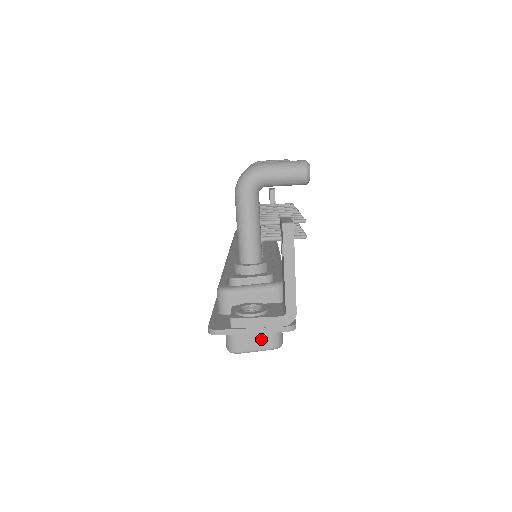
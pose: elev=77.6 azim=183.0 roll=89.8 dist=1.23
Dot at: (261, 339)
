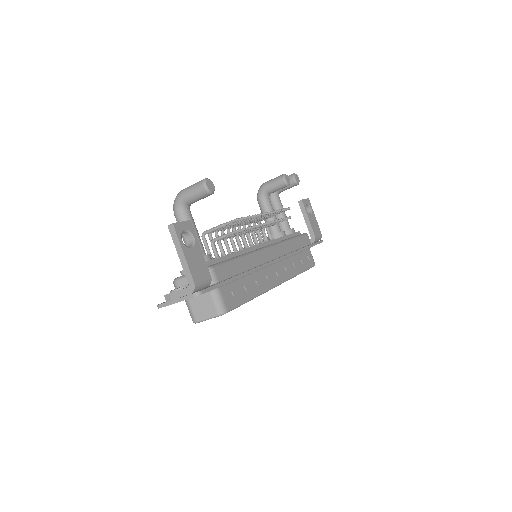
Dot at: (207, 310)
